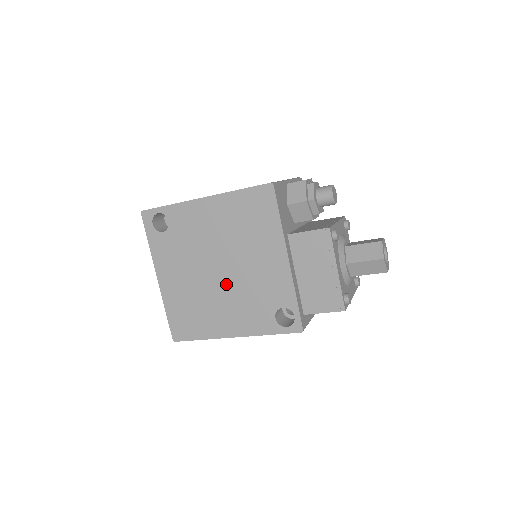
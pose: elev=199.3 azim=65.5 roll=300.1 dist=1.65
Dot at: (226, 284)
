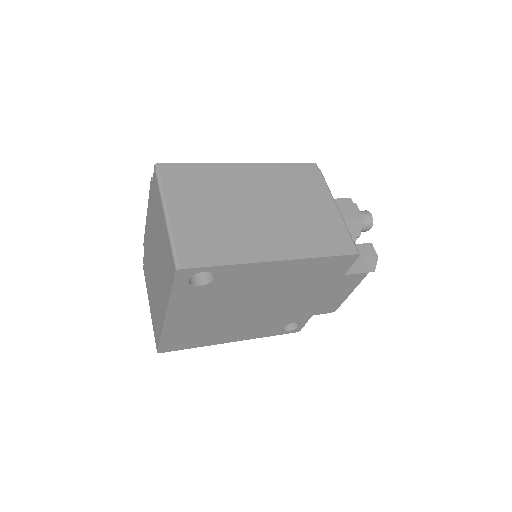
Dot at: (251, 315)
